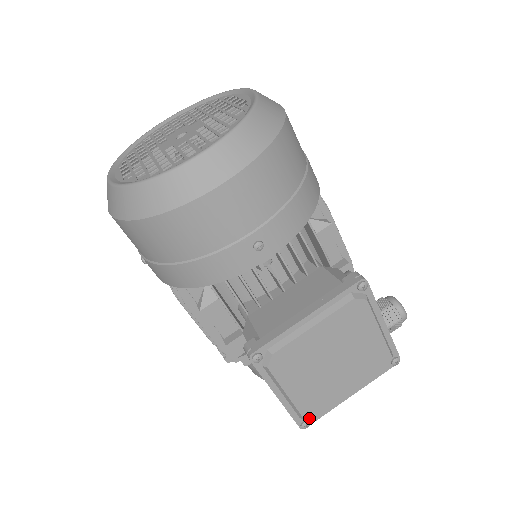
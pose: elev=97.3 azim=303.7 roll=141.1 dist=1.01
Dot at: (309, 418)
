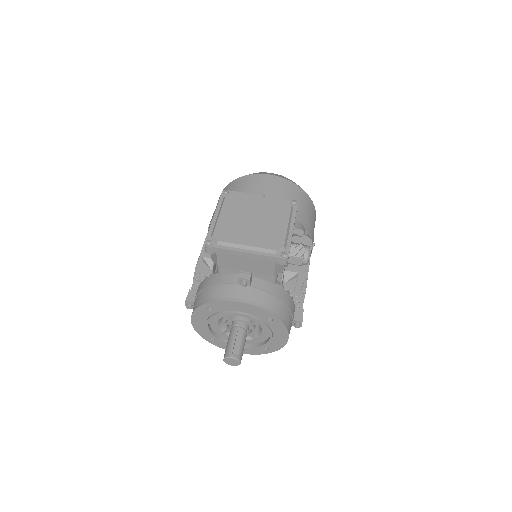
Dot at: (215, 237)
